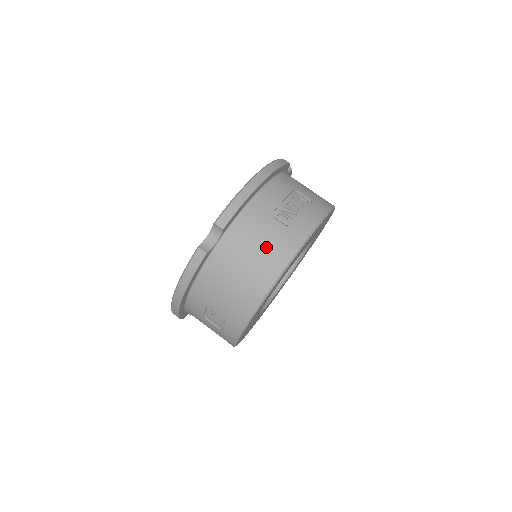
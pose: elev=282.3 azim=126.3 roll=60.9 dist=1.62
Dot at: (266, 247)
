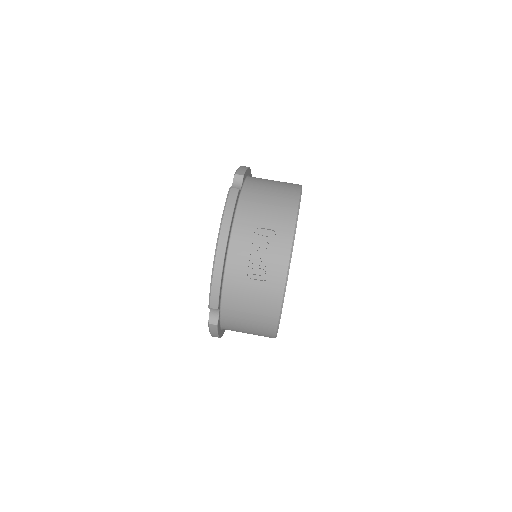
Dot at: (258, 302)
